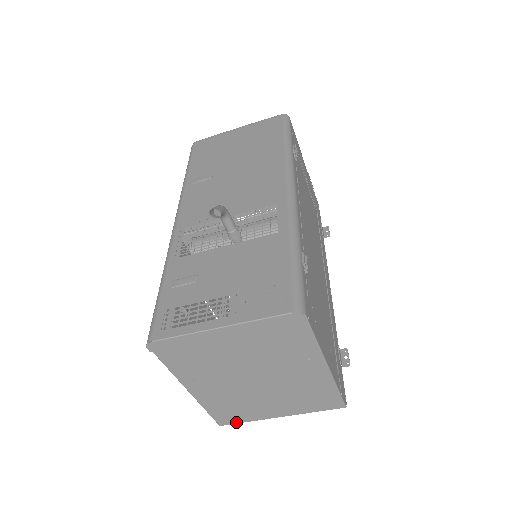
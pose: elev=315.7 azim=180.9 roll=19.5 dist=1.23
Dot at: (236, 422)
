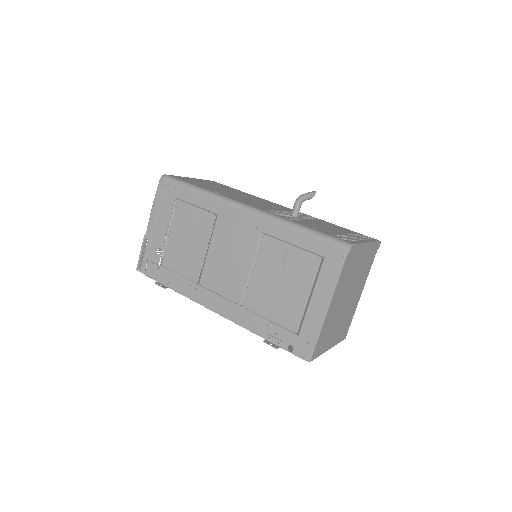
Dot at: (317, 356)
